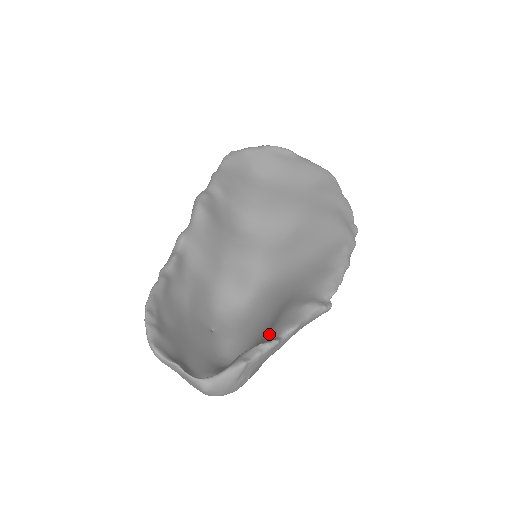
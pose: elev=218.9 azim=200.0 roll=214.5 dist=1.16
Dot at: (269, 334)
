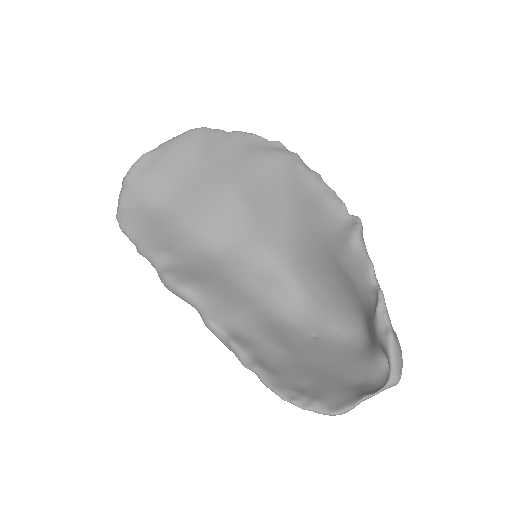
Dot at: (361, 293)
